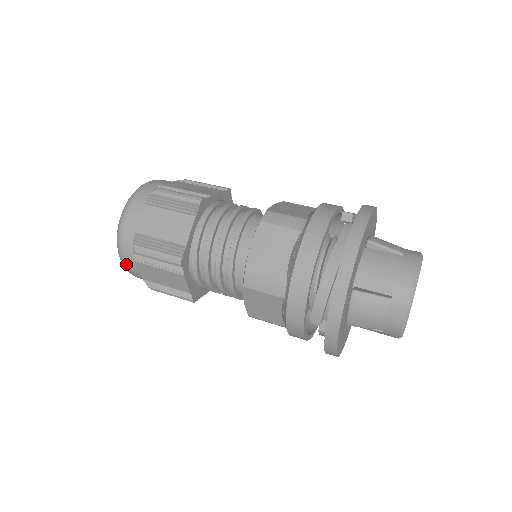
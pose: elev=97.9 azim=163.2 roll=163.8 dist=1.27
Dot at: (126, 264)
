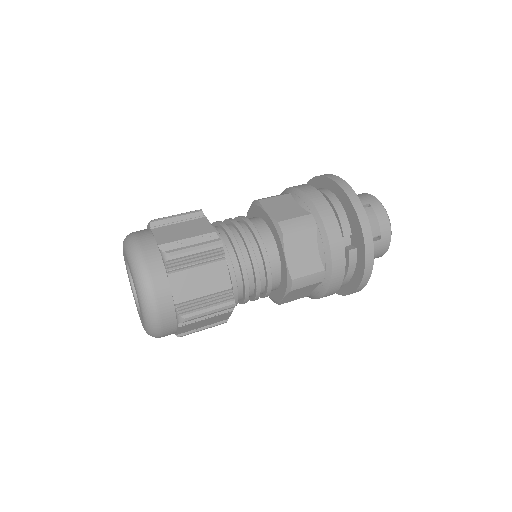
Dot at: (154, 290)
